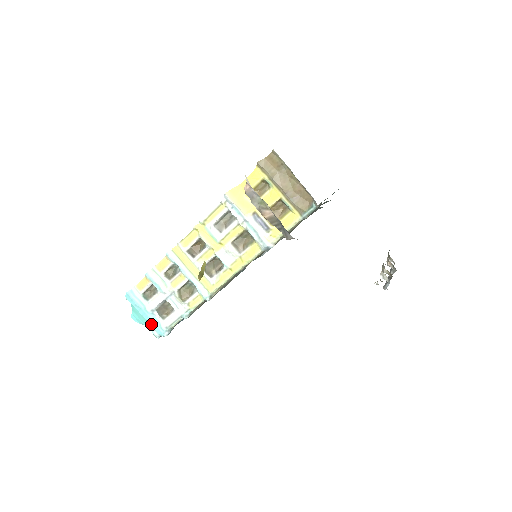
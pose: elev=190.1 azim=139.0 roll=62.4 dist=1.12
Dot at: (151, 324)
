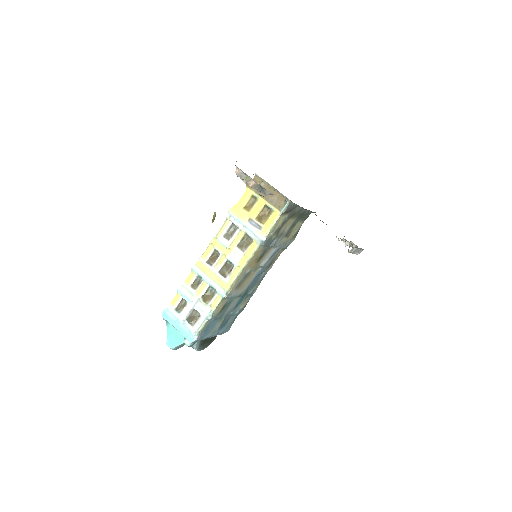
Dot at: (183, 334)
